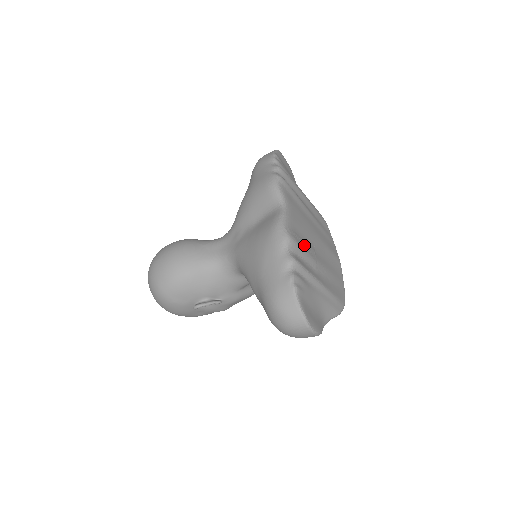
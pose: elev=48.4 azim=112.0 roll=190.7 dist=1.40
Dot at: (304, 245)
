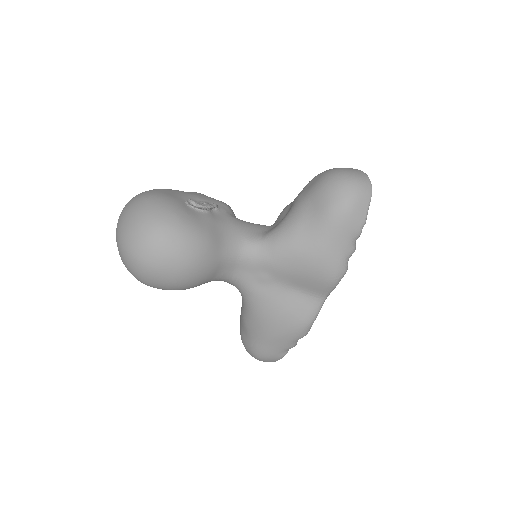
Dot at: occluded
